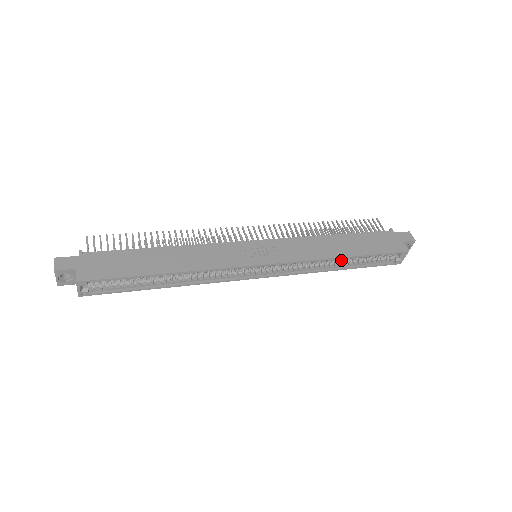
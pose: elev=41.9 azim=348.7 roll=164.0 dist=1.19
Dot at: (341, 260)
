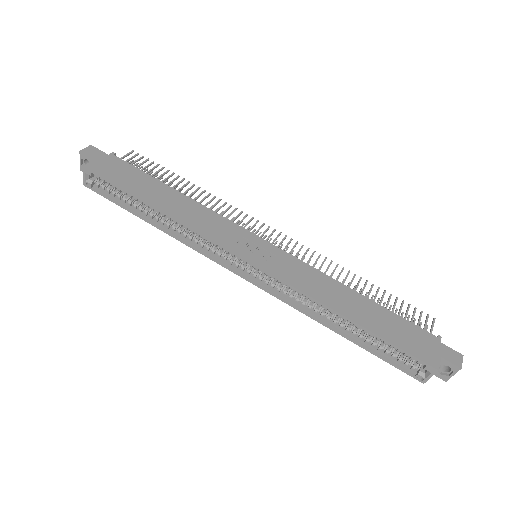
Dot at: (345, 322)
